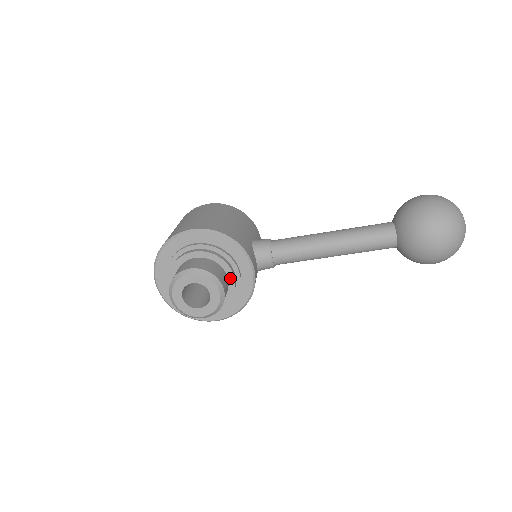
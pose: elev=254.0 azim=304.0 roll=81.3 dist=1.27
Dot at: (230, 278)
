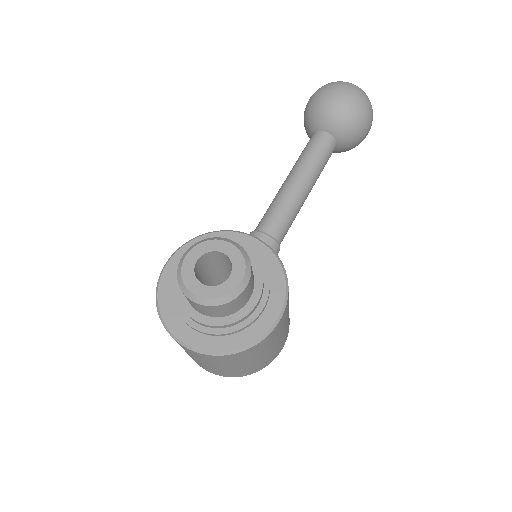
Dot at: occluded
